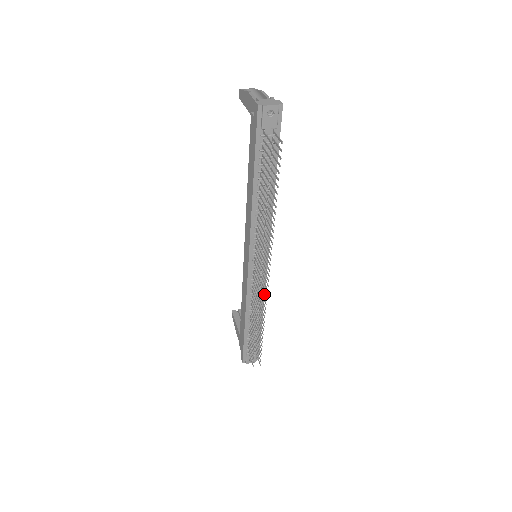
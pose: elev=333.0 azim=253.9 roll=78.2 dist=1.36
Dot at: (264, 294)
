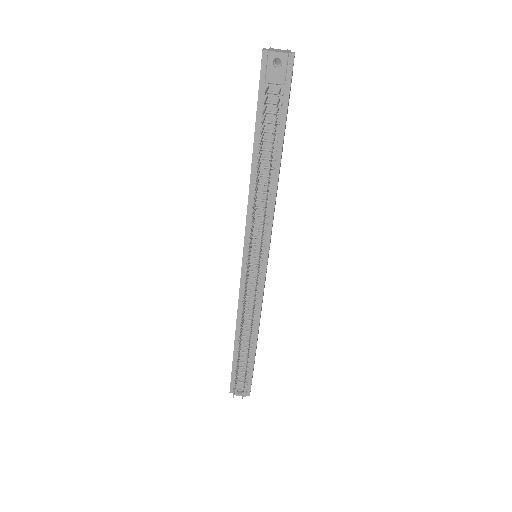
Dot at: occluded
